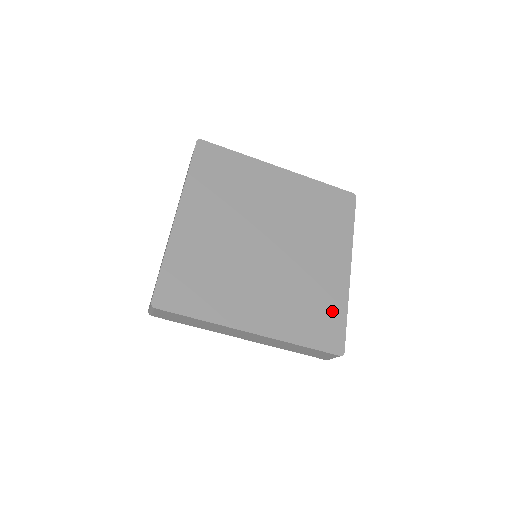
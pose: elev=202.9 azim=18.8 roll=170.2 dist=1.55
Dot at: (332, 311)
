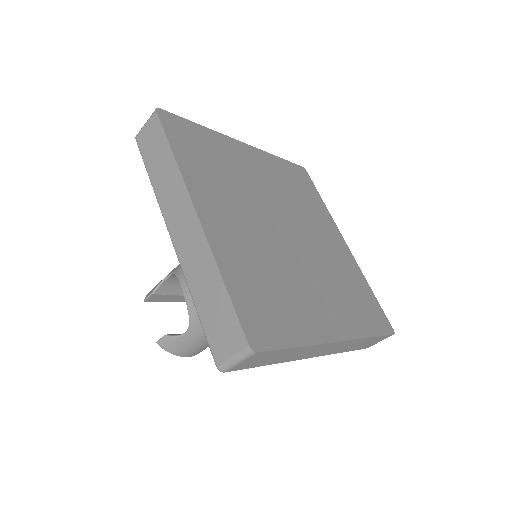
Dot at: (286, 322)
